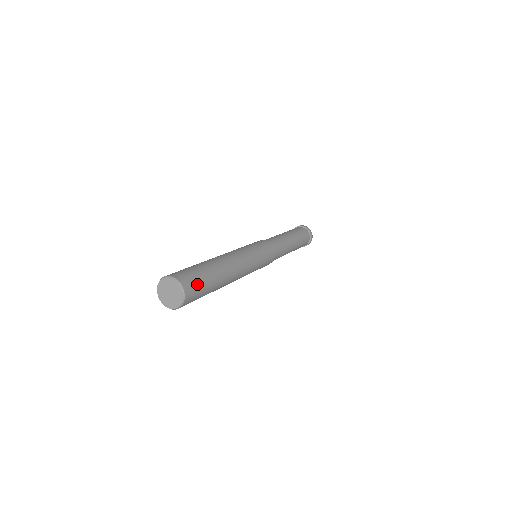
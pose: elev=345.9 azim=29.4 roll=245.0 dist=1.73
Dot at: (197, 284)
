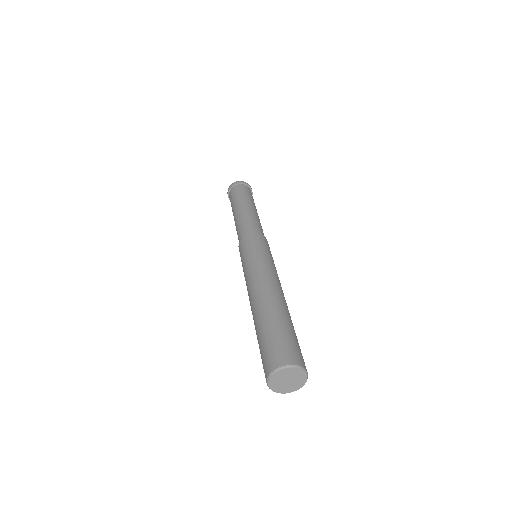
Dot at: (292, 346)
